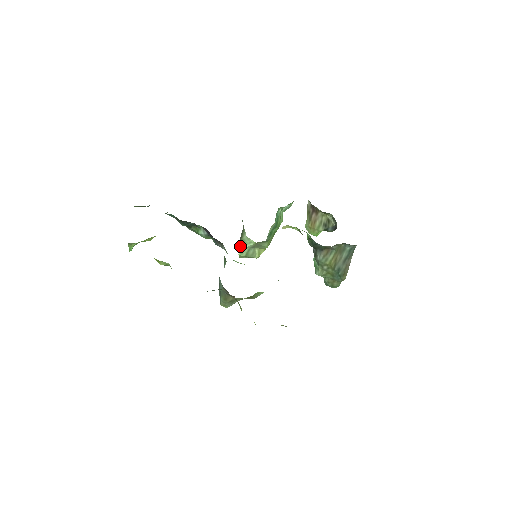
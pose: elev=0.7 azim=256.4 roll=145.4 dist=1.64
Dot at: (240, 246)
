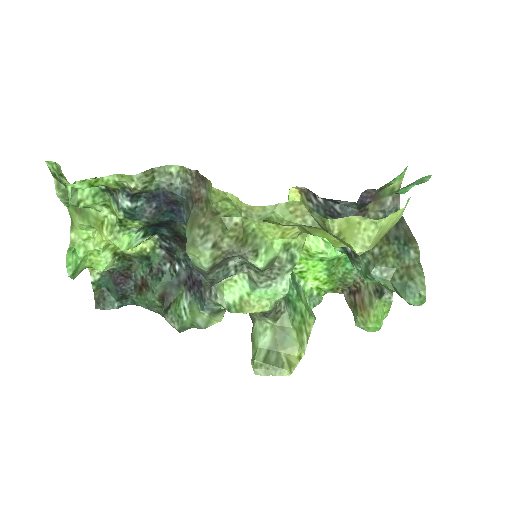
Dot at: (252, 349)
